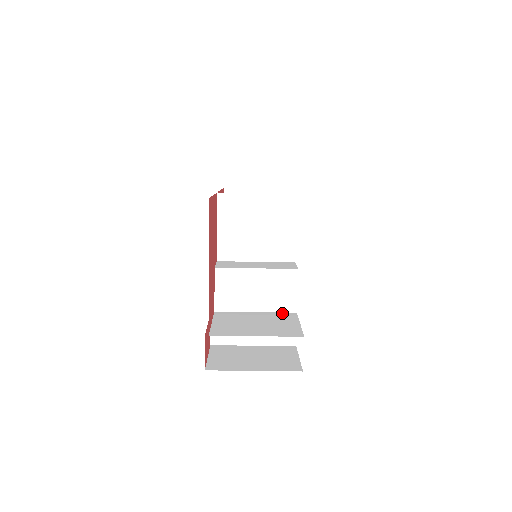
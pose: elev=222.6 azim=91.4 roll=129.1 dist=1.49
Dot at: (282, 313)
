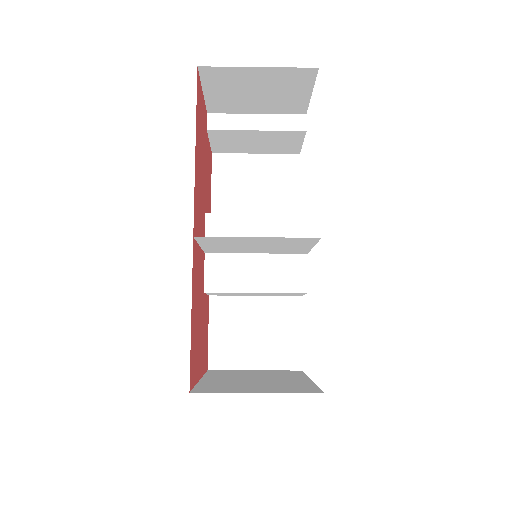
Dot at: (285, 299)
